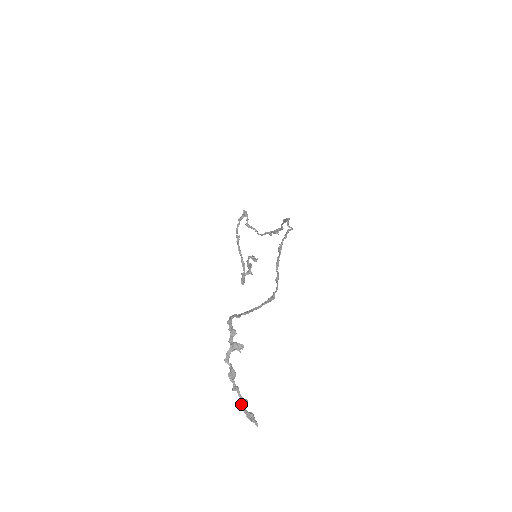
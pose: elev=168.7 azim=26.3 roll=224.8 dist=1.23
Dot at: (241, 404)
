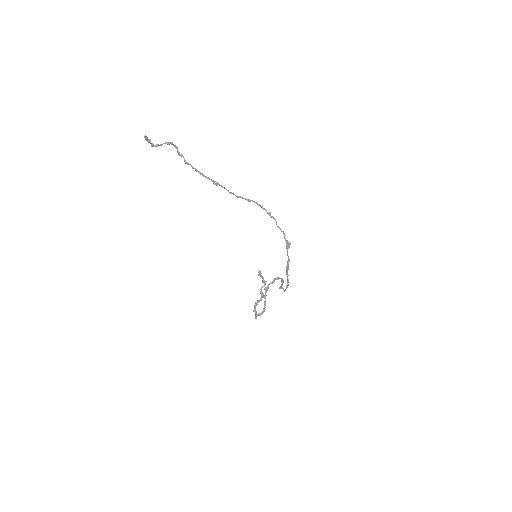
Dot at: (147, 140)
